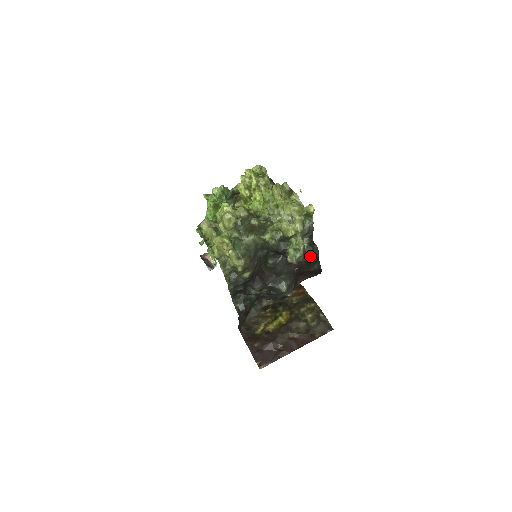
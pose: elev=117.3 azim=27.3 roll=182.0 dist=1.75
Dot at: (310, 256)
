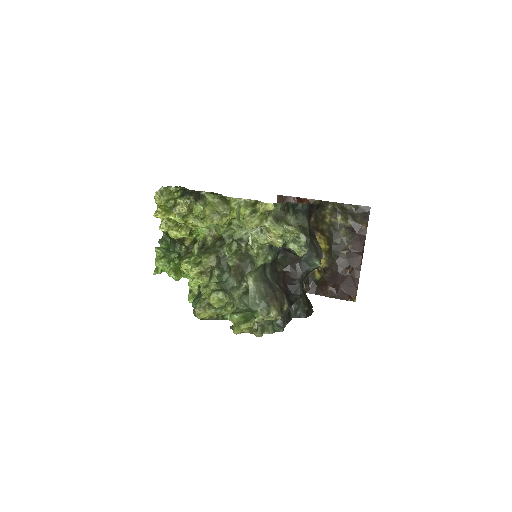
Dot at: (307, 220)
